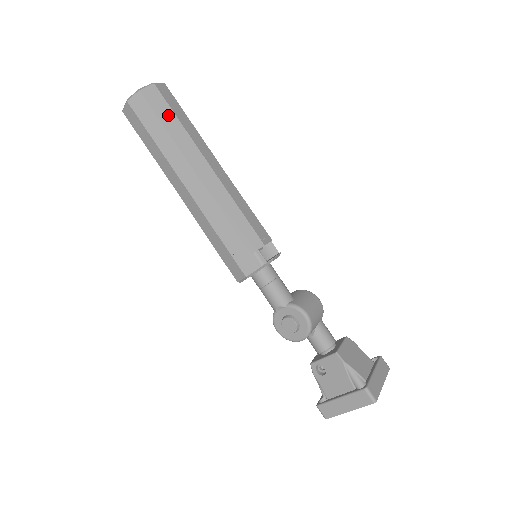
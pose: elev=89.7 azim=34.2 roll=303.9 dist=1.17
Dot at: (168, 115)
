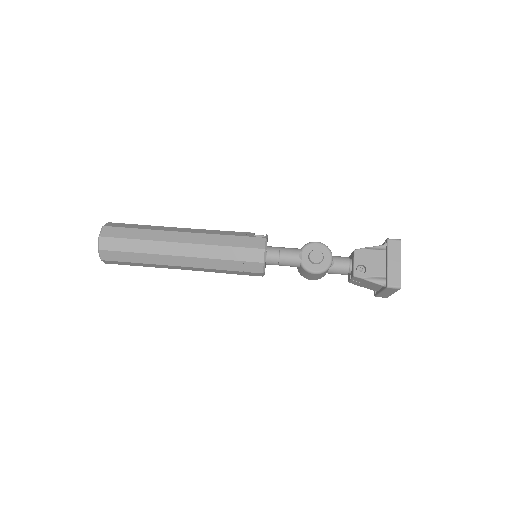
Dot at: (132, 226)
